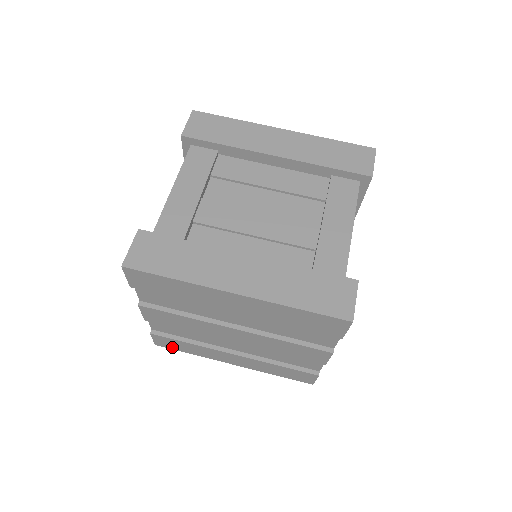
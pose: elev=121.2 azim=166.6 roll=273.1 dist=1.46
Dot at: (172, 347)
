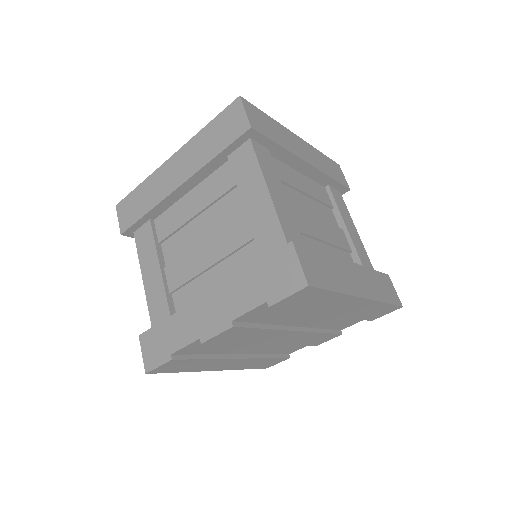
Dot at: (169, 370)
